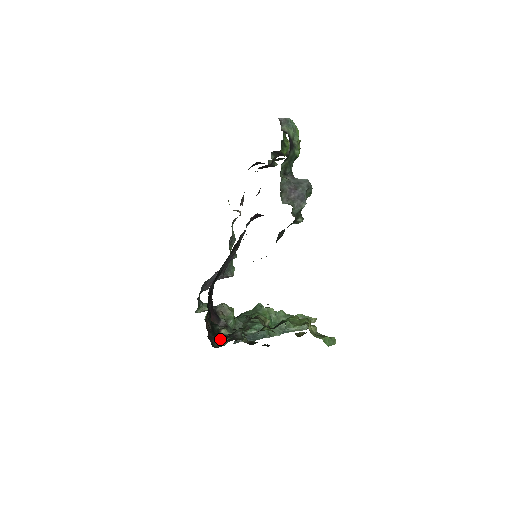
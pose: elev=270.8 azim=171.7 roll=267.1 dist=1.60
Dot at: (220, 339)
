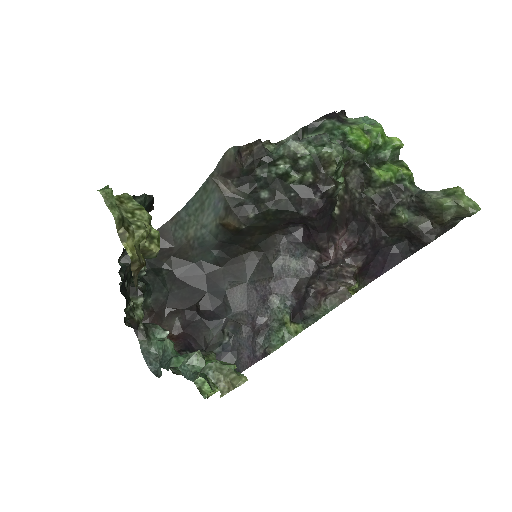
Dot at: occluded
